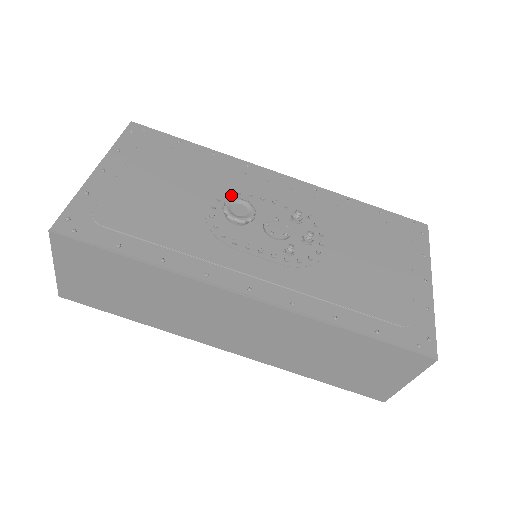
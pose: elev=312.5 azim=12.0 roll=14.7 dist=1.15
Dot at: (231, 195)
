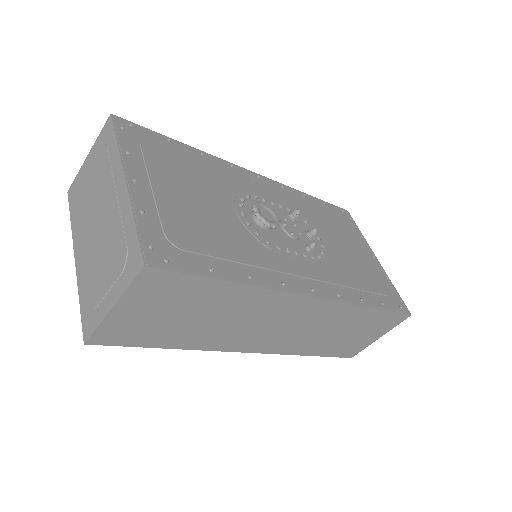
Dot at: (244, 199)
